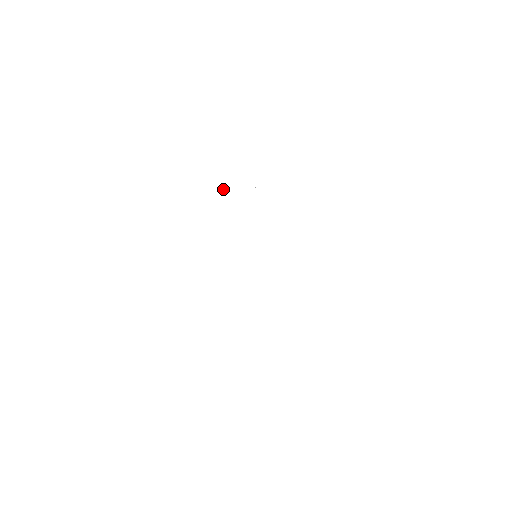
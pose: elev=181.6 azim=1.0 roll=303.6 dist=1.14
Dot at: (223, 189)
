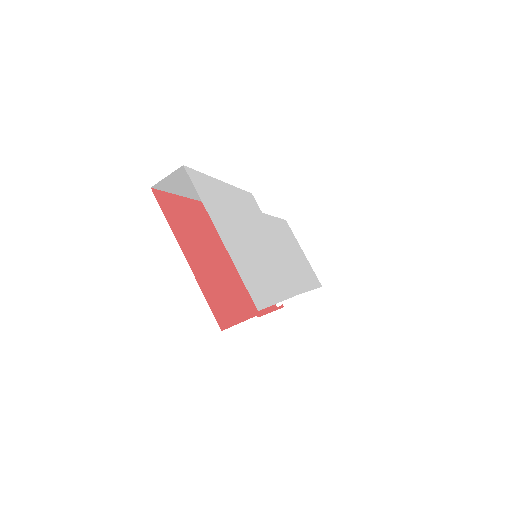
Dot at: (251, 202)
